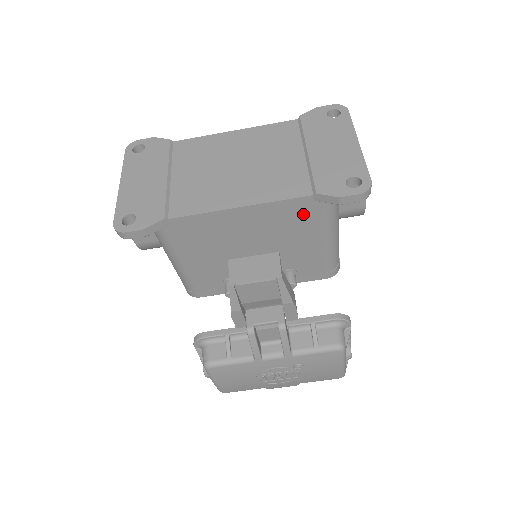
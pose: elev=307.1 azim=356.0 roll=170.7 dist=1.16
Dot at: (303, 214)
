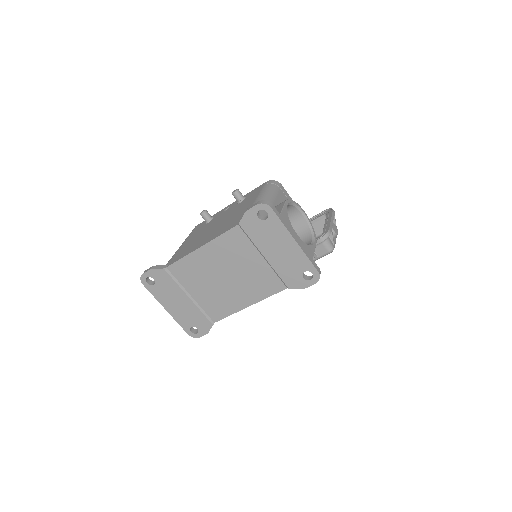
Dot at: occluded
